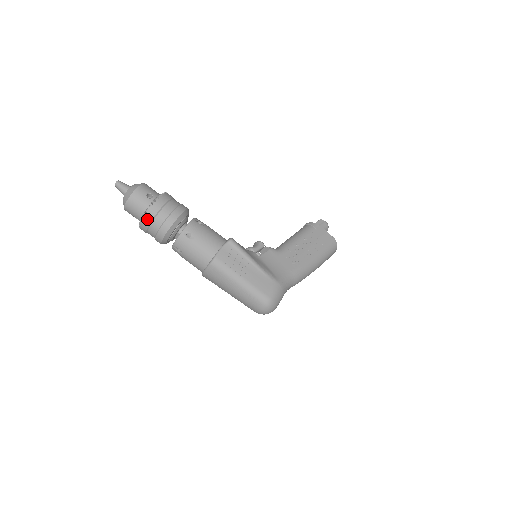
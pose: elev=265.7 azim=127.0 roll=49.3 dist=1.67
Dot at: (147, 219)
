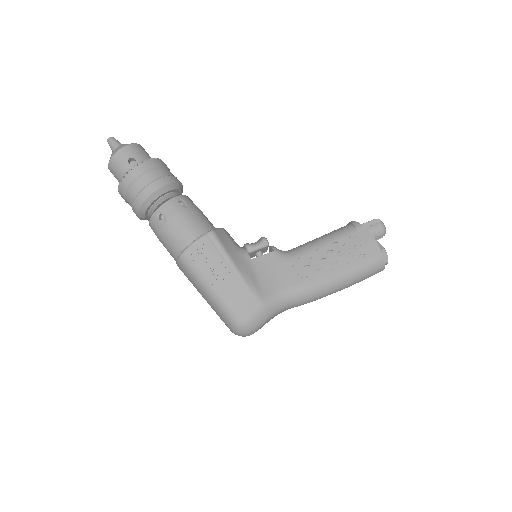
Dot at: (122, 189)
